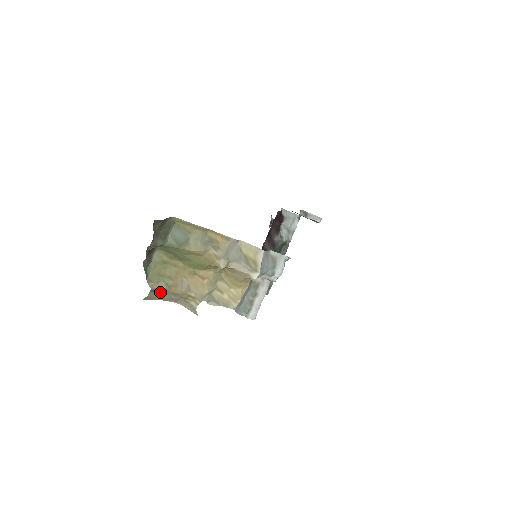
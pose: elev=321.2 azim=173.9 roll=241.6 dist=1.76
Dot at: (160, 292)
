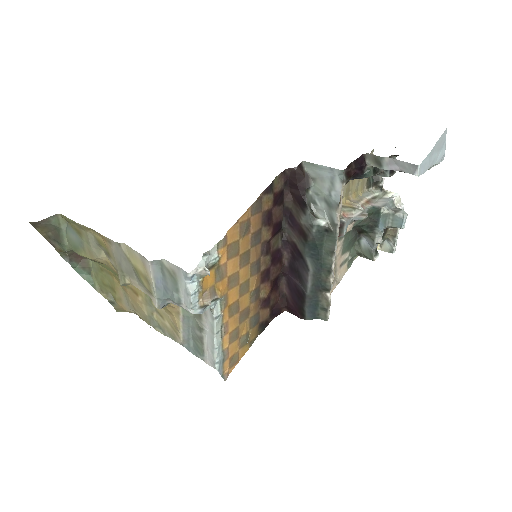
Dot at: occluded
